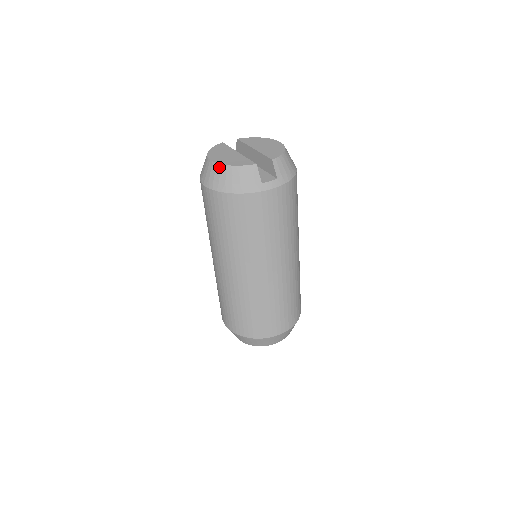
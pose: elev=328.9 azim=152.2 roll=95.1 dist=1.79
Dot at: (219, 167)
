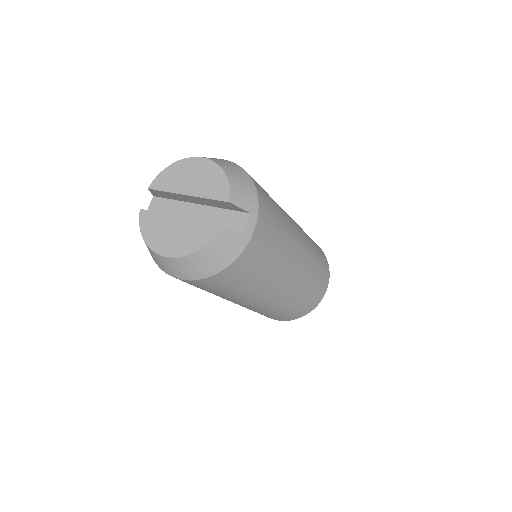
Dot at: (185, 260)
